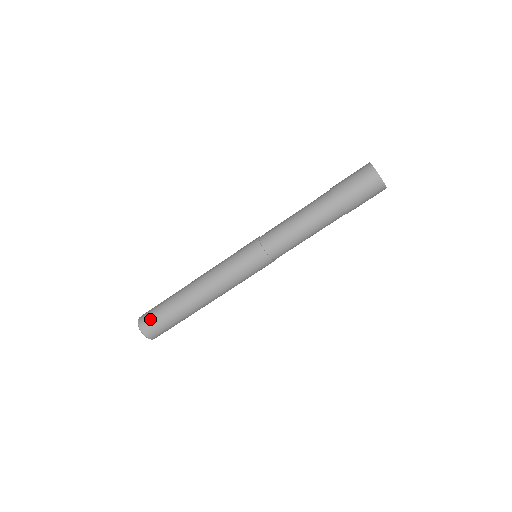
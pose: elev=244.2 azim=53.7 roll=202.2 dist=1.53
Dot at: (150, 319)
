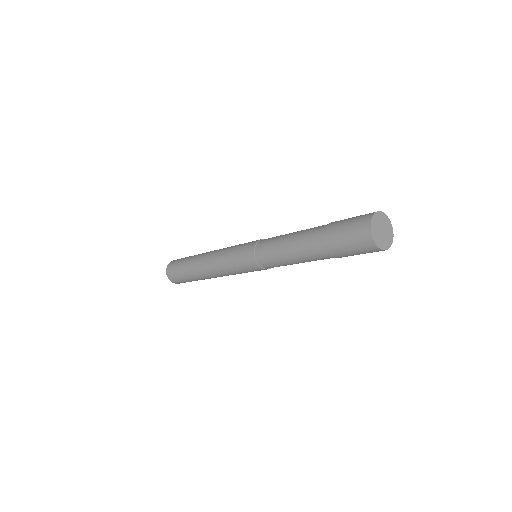
Dot at: (176, 279)
